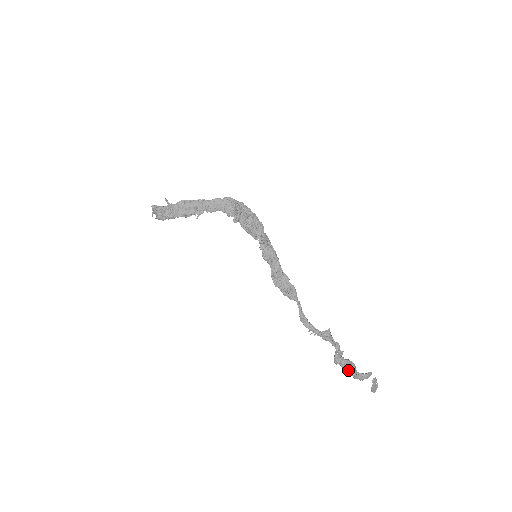
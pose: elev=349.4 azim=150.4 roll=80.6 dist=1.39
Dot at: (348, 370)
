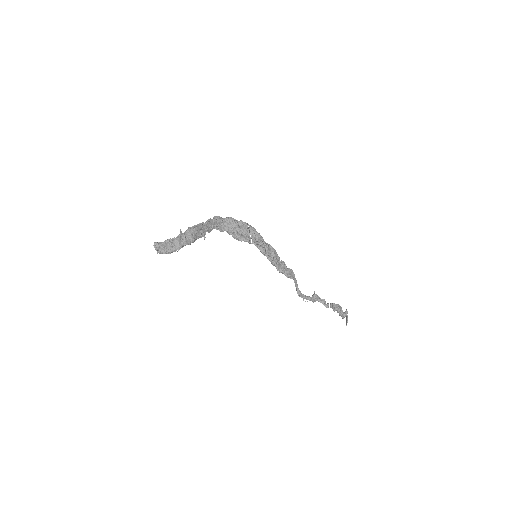
Dot at: (340, 313)
